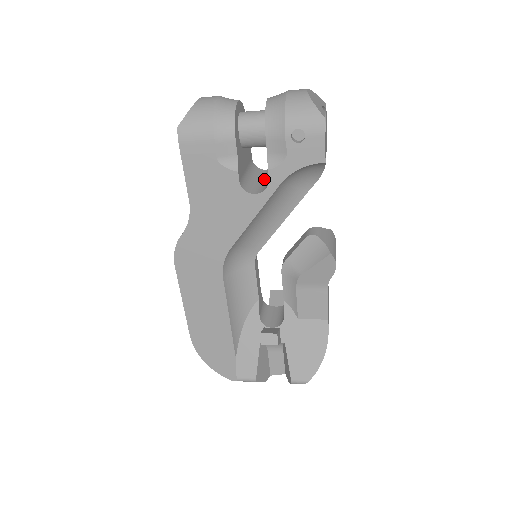
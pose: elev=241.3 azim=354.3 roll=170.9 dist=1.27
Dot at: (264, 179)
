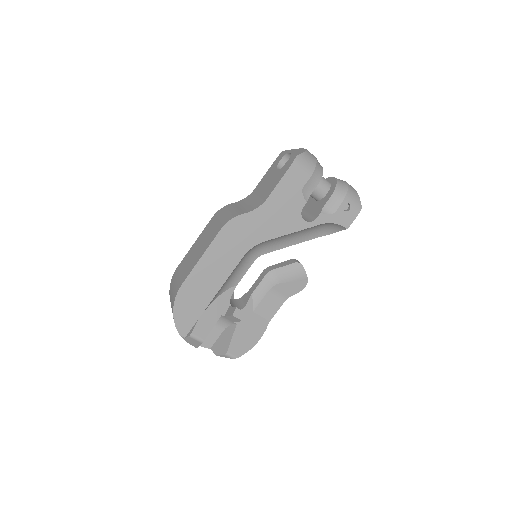
Dot at: occluded
